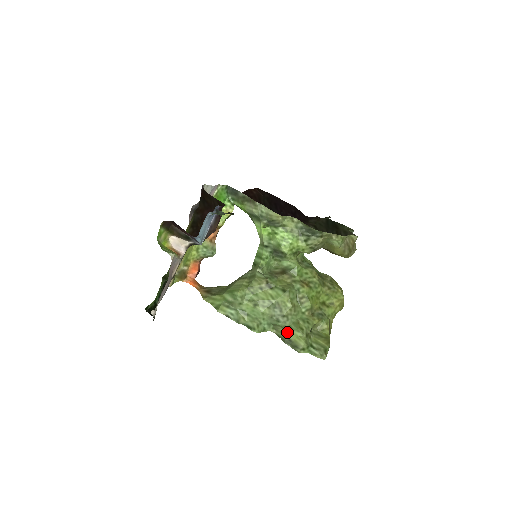
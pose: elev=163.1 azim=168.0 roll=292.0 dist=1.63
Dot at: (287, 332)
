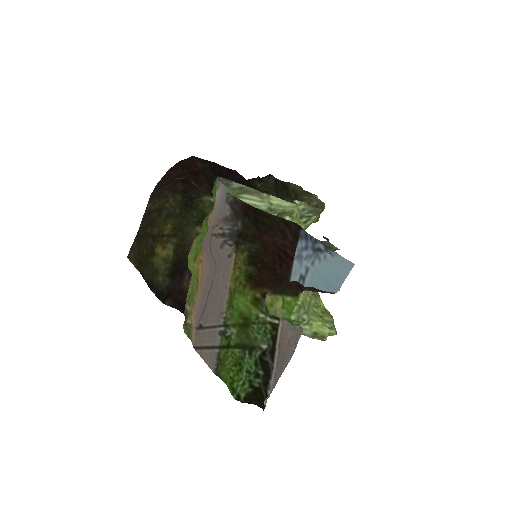
Dot at: (311, 327)
